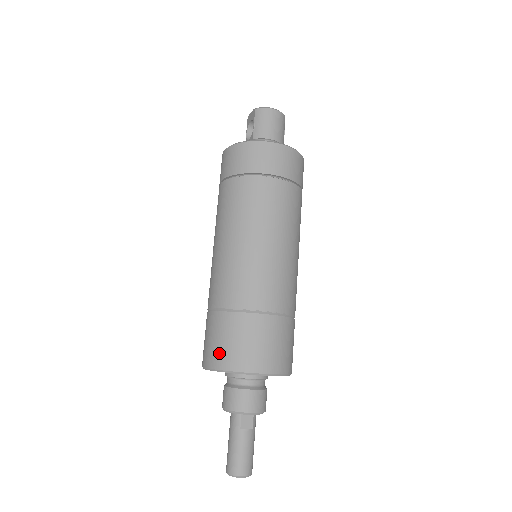
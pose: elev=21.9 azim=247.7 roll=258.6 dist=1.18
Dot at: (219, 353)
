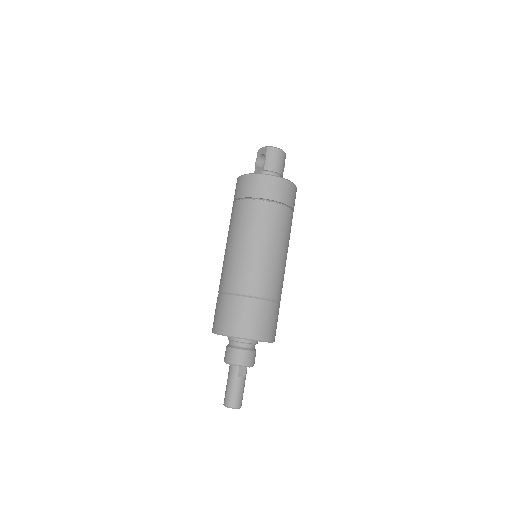
Dot at: (232, 324)
